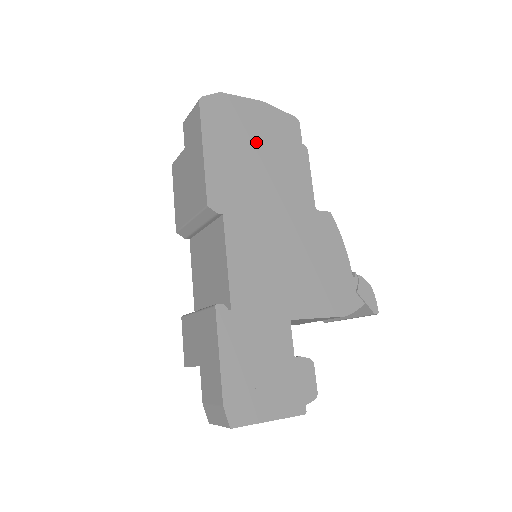
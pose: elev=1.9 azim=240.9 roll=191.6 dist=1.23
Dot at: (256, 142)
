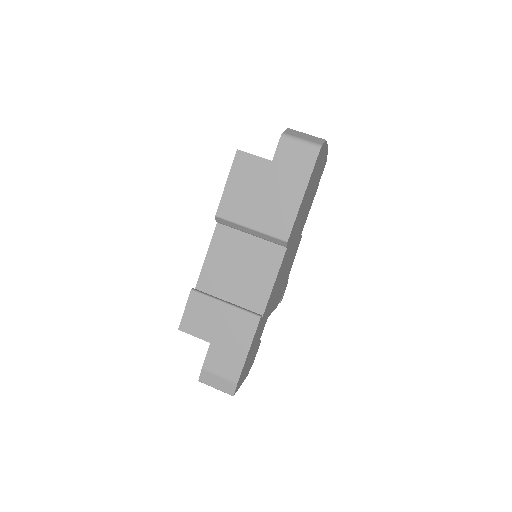
Dot at: (314, 184)
